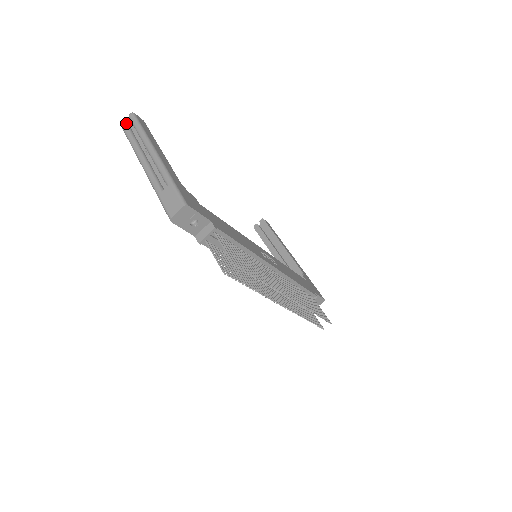
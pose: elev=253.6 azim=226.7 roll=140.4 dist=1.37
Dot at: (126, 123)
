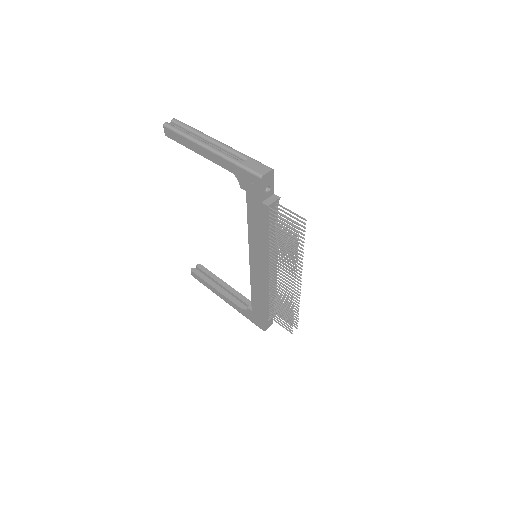
Dot at: (170, 124)
